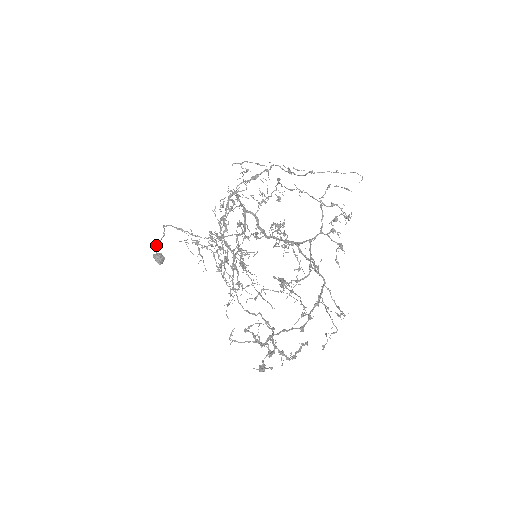
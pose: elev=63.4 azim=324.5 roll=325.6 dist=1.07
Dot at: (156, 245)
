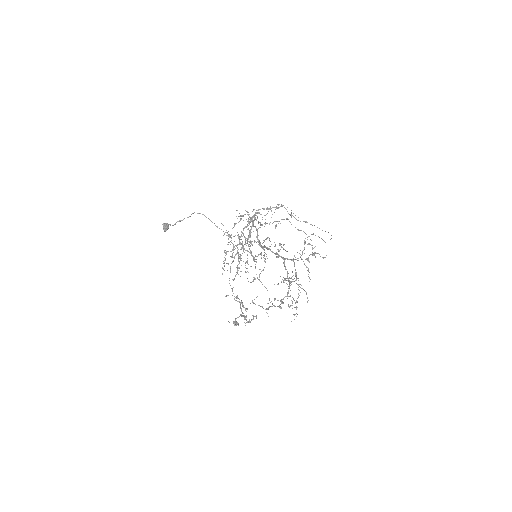
Dot at: (180, 221)
